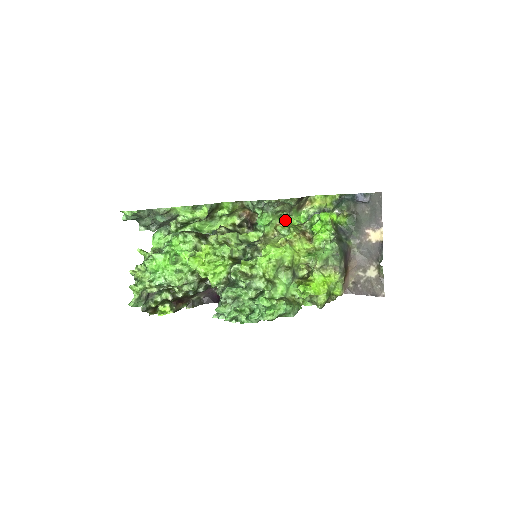
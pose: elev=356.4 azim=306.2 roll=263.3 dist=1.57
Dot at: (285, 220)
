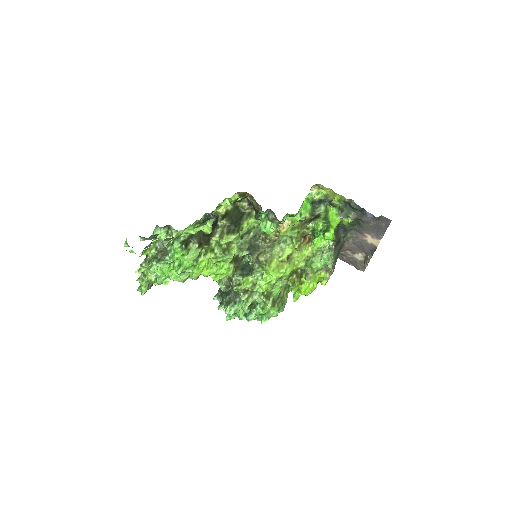
Dot at: (288, 216)
